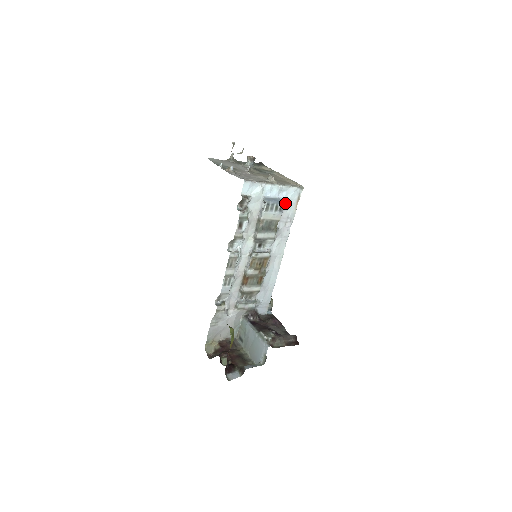
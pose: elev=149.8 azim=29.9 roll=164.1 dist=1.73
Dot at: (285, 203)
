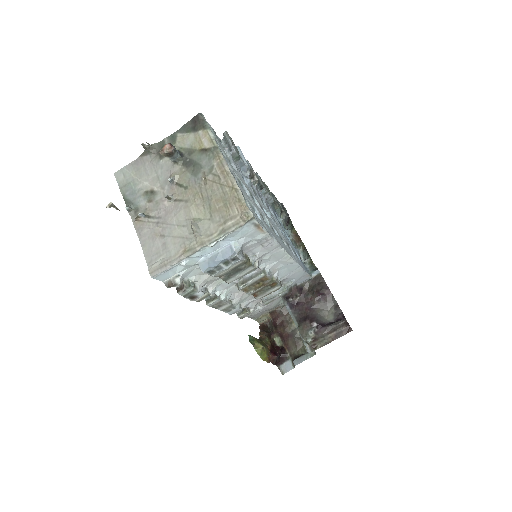
Dot at: (235, 252)
